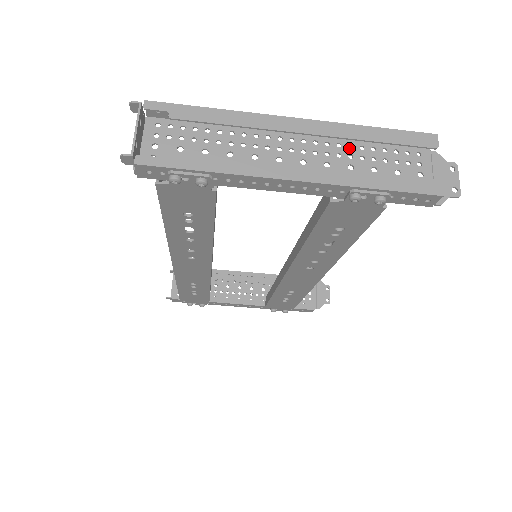
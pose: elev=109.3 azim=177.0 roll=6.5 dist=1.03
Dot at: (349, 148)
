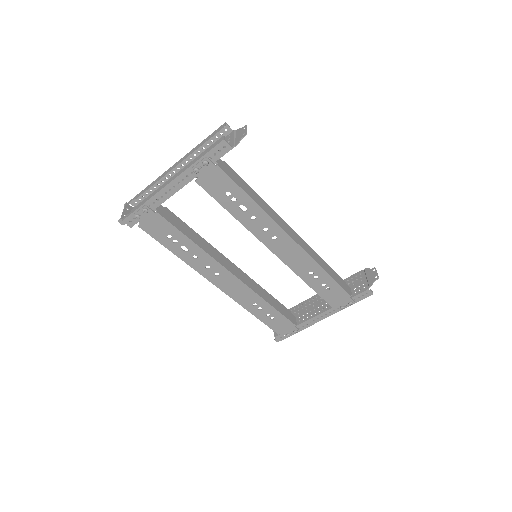
Dot at: occluded
